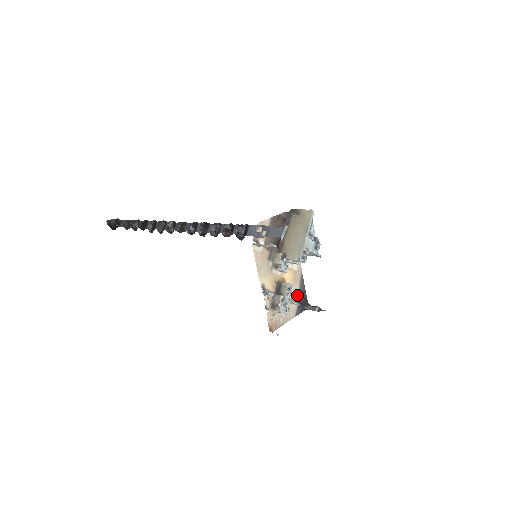
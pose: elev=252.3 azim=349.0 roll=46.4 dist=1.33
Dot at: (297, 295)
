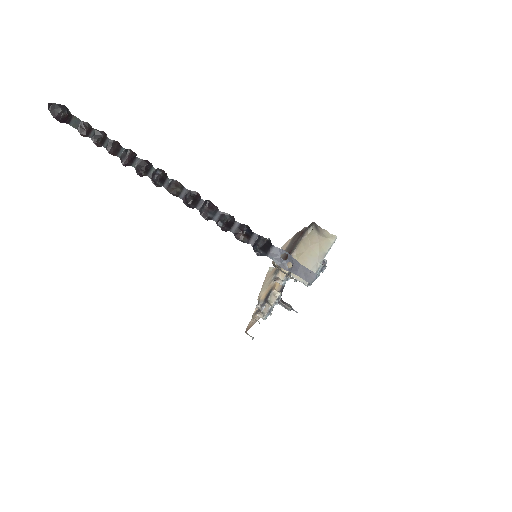
Dot at: occluded
